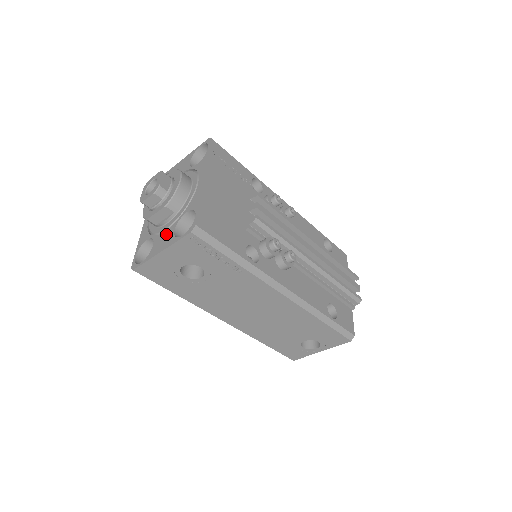
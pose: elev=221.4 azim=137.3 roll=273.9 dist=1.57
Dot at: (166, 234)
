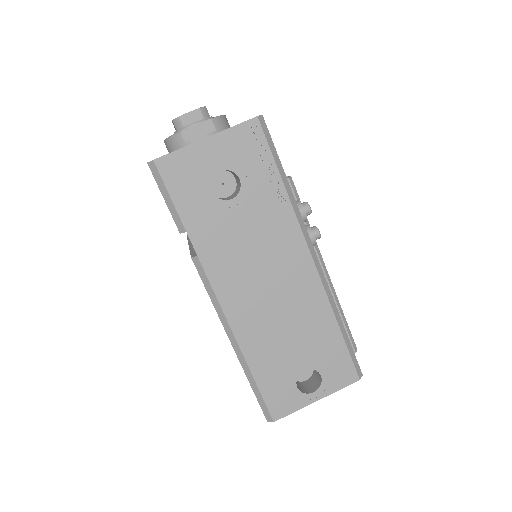
Dot at: occluded
